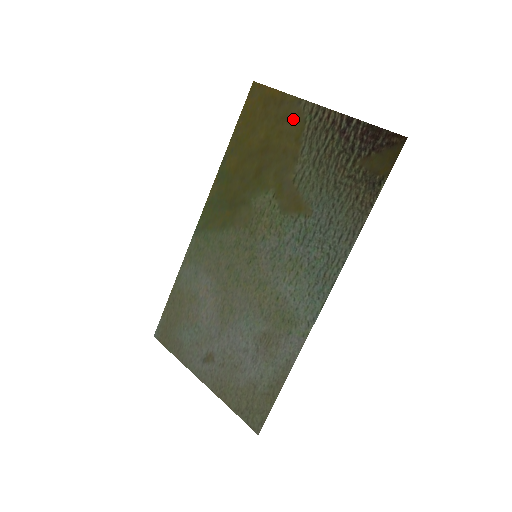
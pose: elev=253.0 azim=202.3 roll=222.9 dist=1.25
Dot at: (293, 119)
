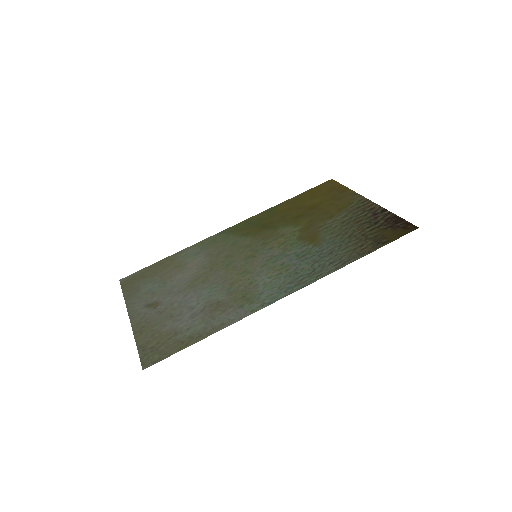
Dot at: (345, 200)
